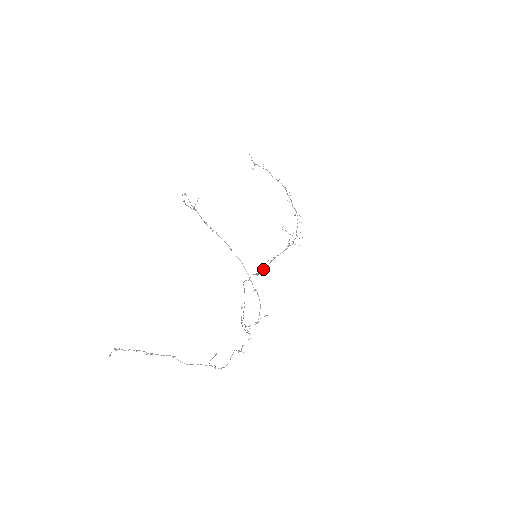
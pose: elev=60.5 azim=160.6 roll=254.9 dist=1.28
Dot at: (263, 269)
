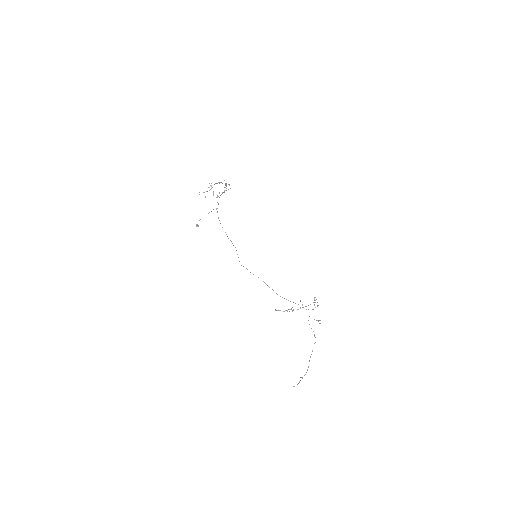
Dot at: occluded
